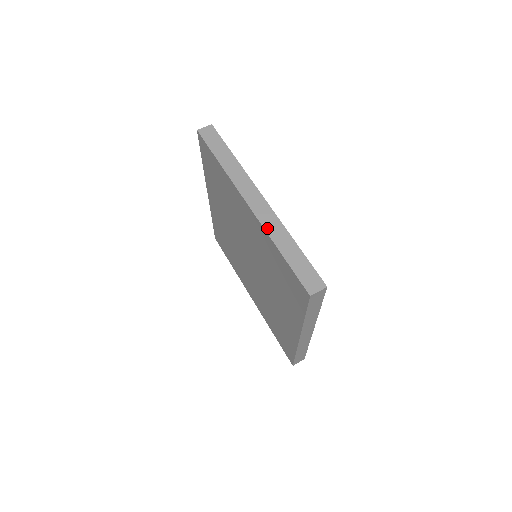
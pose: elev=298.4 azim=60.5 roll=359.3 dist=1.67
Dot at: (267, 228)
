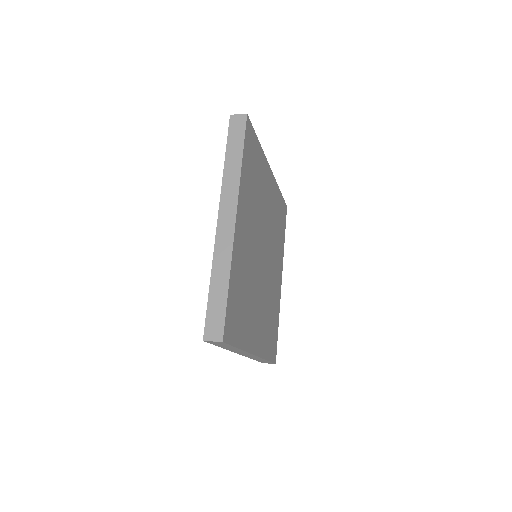
Dot at: occluded
